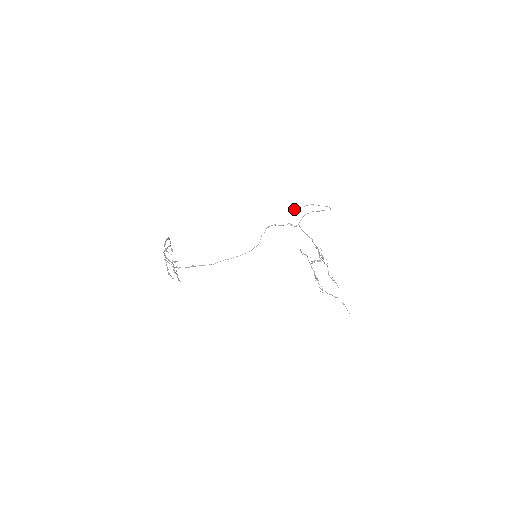
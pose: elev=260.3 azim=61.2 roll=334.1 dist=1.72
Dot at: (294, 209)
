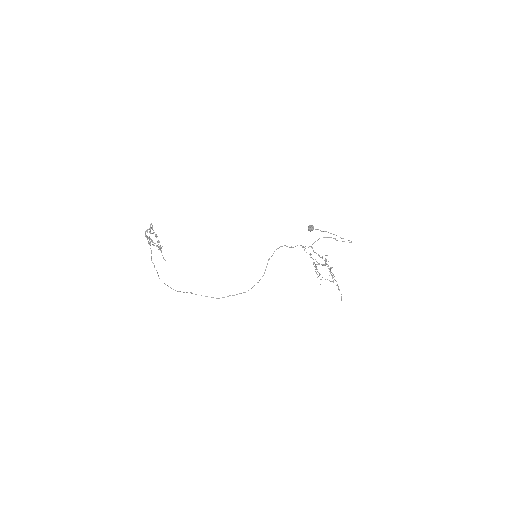
Dot at: (309, 229)
